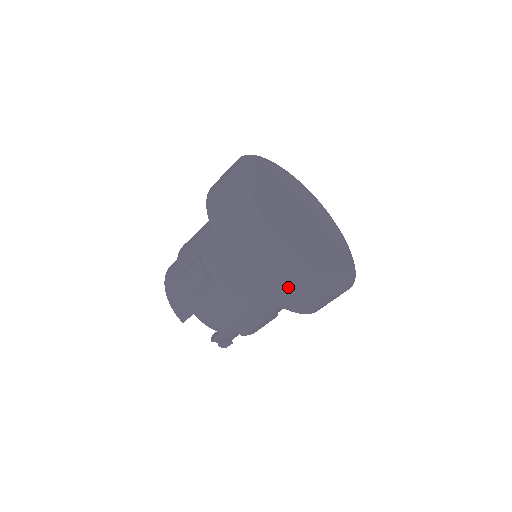
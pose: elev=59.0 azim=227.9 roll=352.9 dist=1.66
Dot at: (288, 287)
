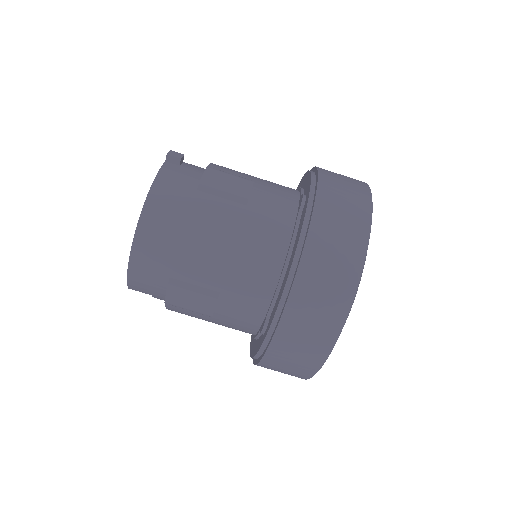
Dot at: occluded
